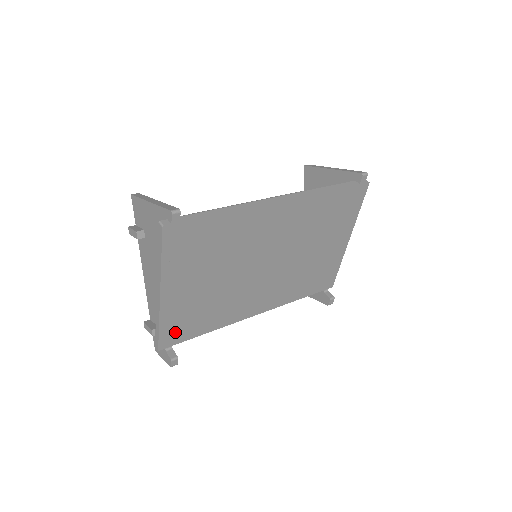
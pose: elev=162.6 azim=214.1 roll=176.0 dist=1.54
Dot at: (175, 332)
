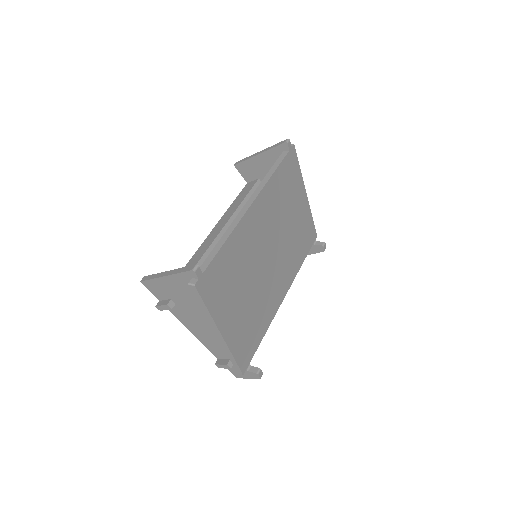
Dot at: (245, 353)
